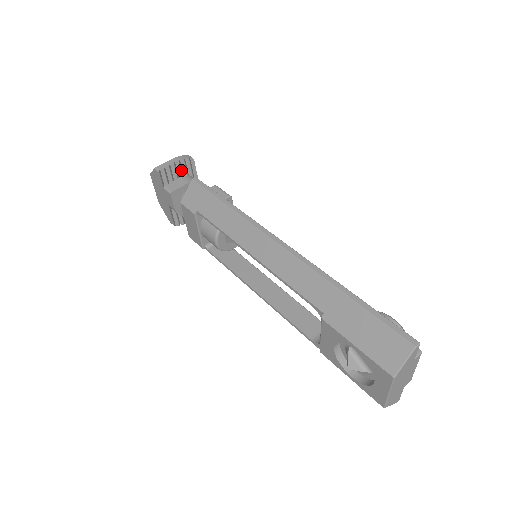
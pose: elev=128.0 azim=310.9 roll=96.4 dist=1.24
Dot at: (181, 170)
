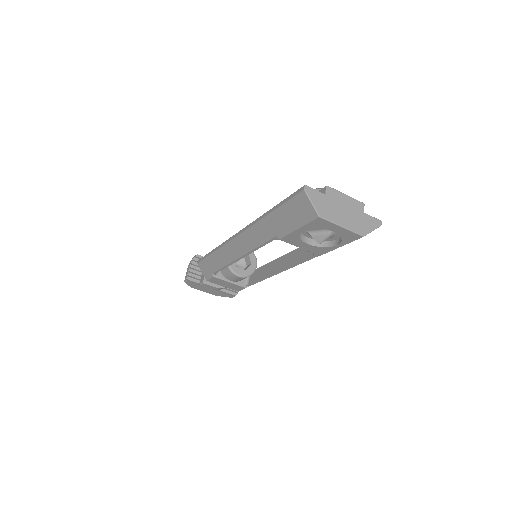
Dot at: (198, 267)
